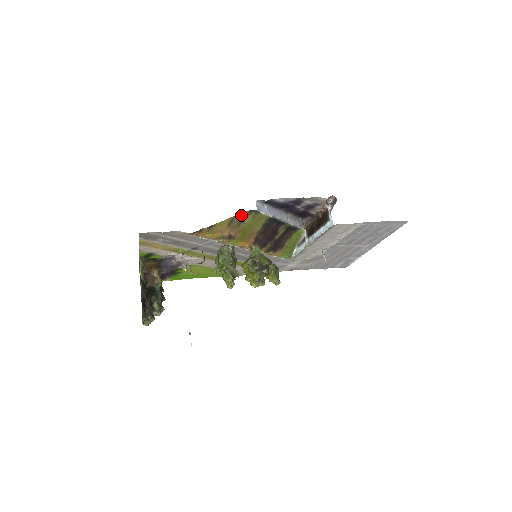
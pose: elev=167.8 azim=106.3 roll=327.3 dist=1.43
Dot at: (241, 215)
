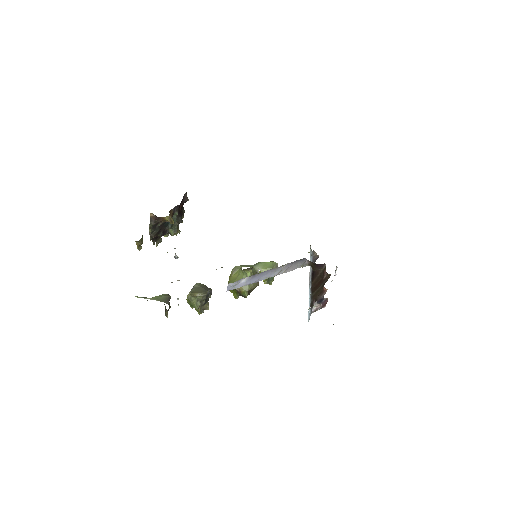
Dot at: occluded
